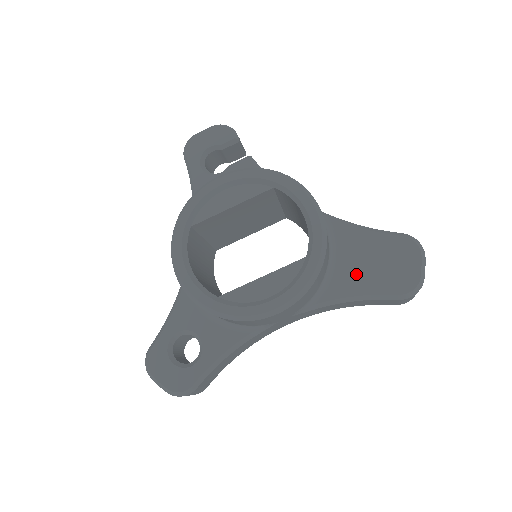
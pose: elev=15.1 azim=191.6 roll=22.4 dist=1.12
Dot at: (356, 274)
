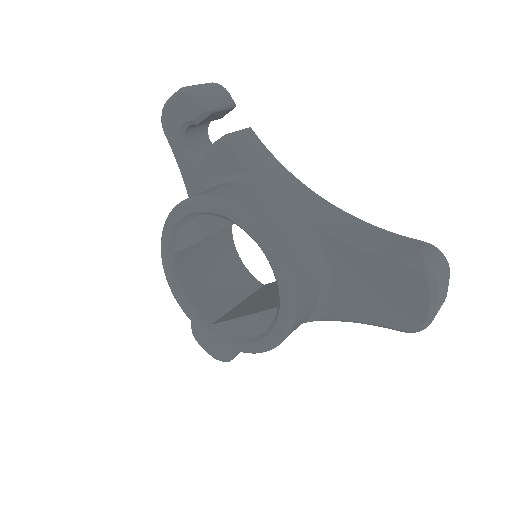
Dot at: (353, 299)
